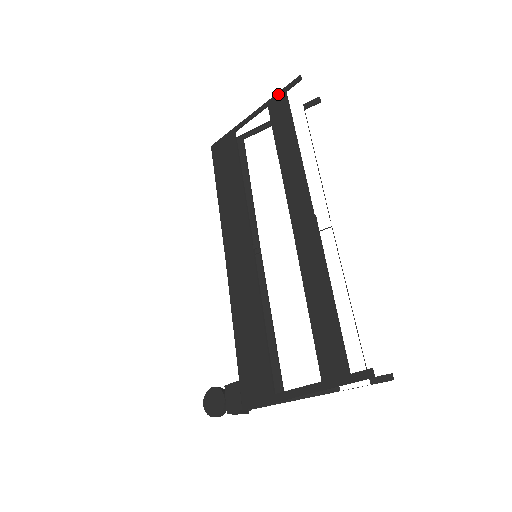
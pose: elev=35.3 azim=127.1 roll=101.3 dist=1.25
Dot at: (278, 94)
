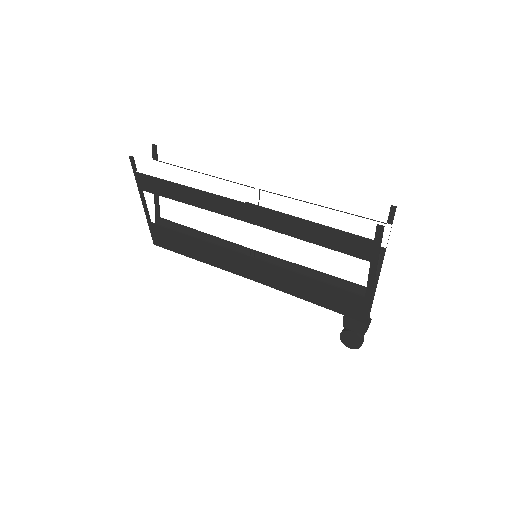
Dot at: (136, 179)
